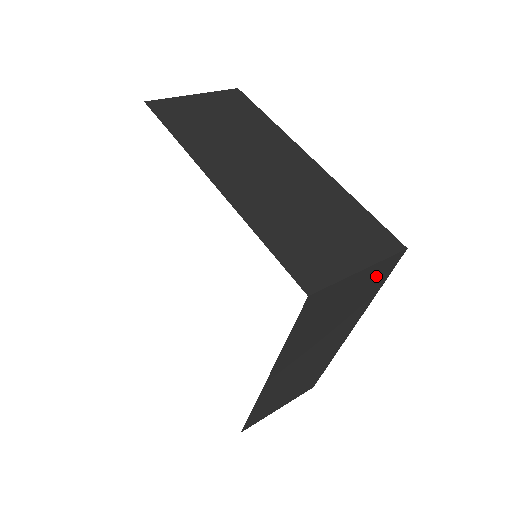
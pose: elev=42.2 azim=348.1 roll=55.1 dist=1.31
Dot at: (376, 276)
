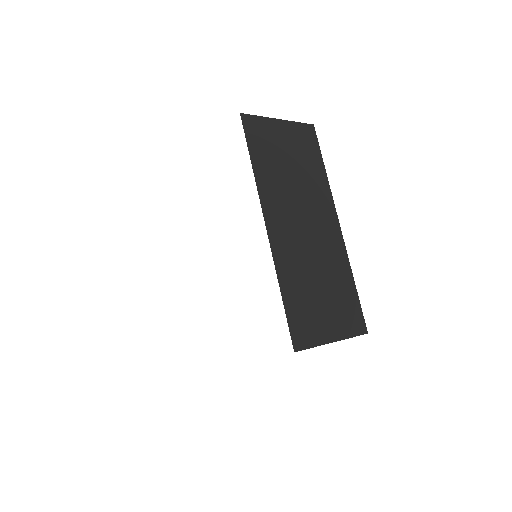
Dot at: (304, 141)
